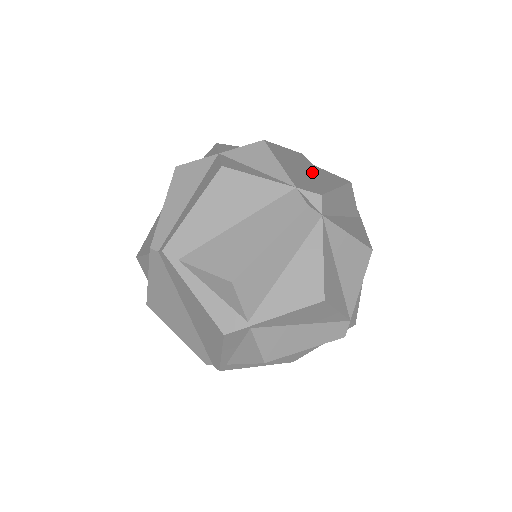
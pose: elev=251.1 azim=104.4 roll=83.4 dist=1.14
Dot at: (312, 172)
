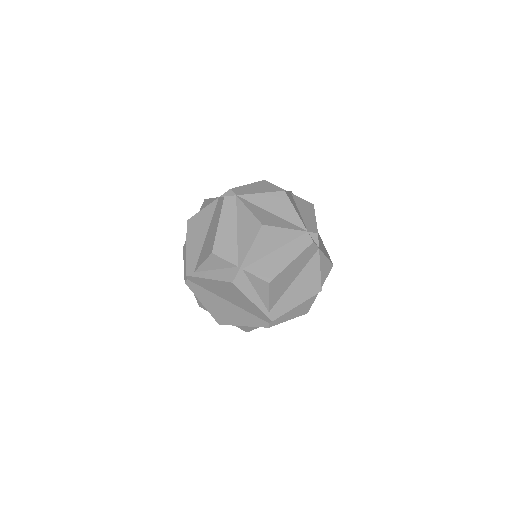
Dot at: occluded
